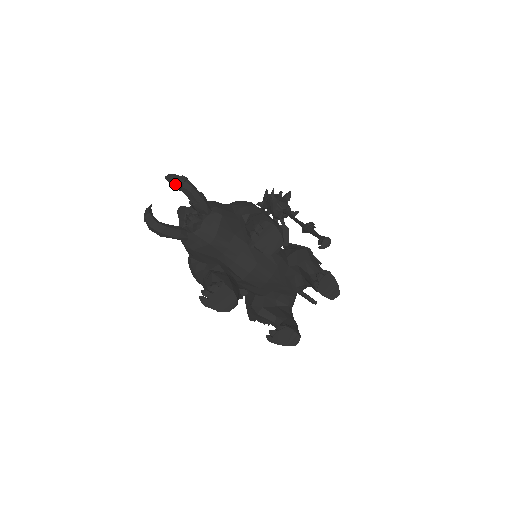
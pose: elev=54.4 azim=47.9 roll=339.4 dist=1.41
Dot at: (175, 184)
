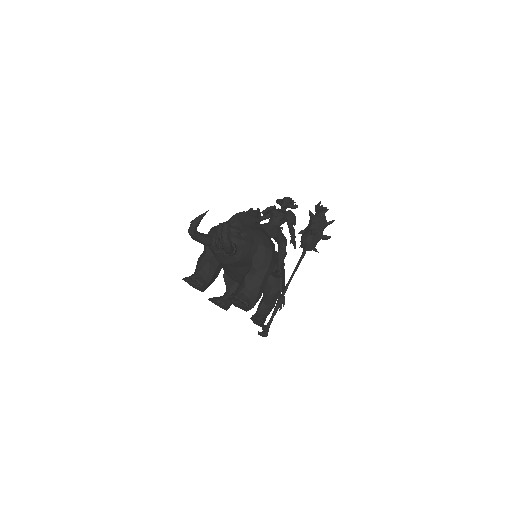
Dot at: (221, 239)
